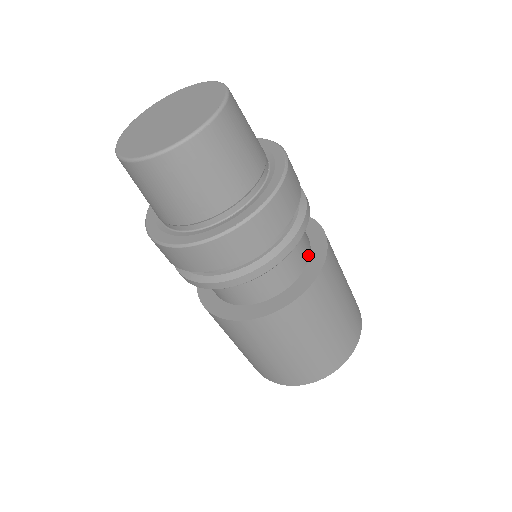
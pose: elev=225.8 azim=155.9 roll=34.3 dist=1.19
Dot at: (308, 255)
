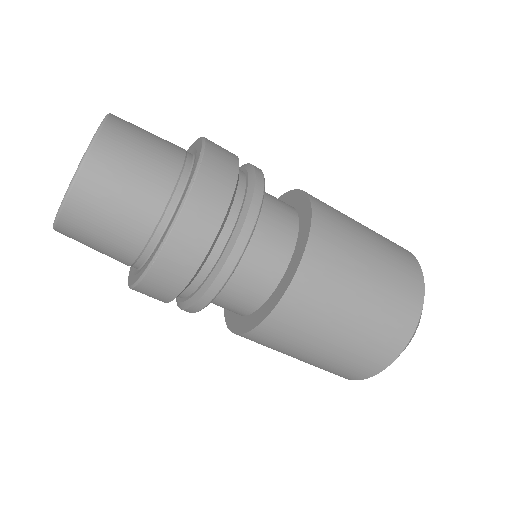
Dot at: (291, 247)
